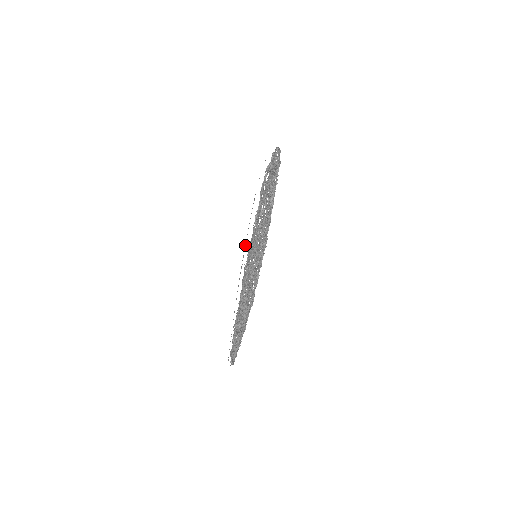
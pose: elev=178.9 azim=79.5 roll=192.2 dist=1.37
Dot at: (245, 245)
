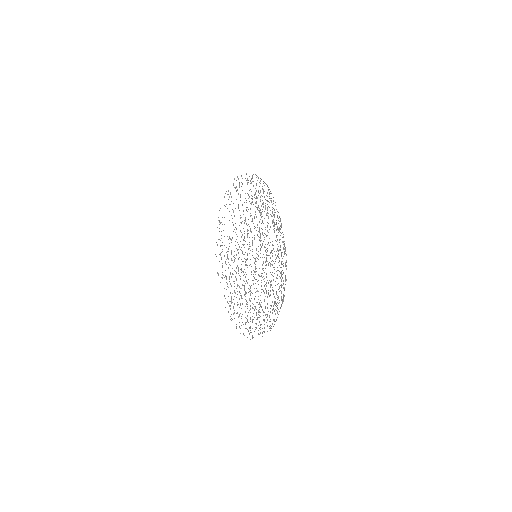
Dot at: occluded
